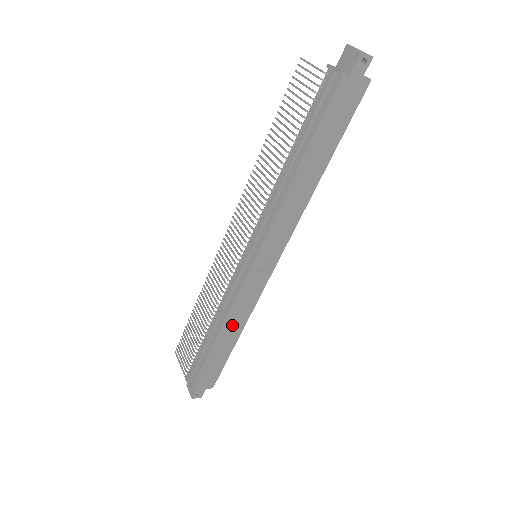
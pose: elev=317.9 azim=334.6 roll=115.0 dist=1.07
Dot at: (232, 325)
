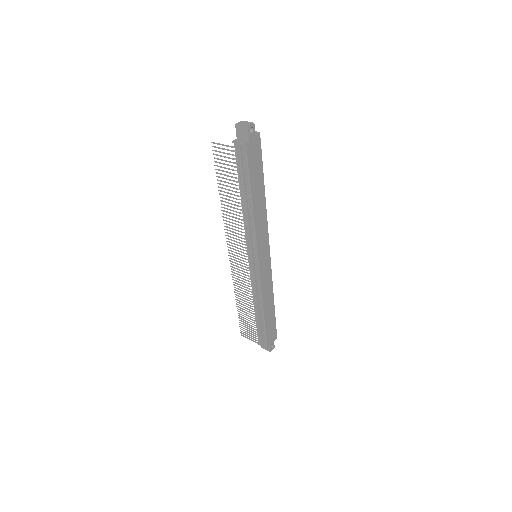
Dot at: (267, 299)
